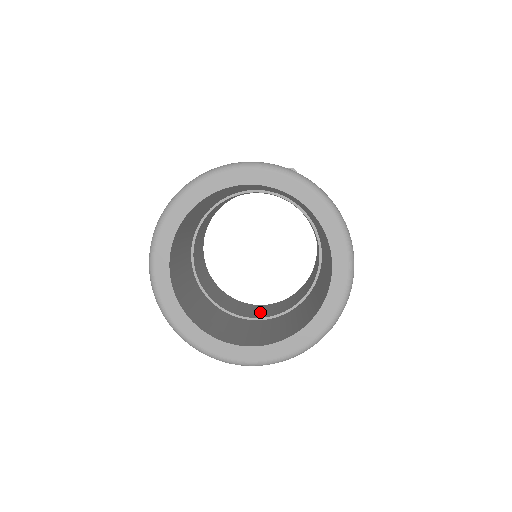
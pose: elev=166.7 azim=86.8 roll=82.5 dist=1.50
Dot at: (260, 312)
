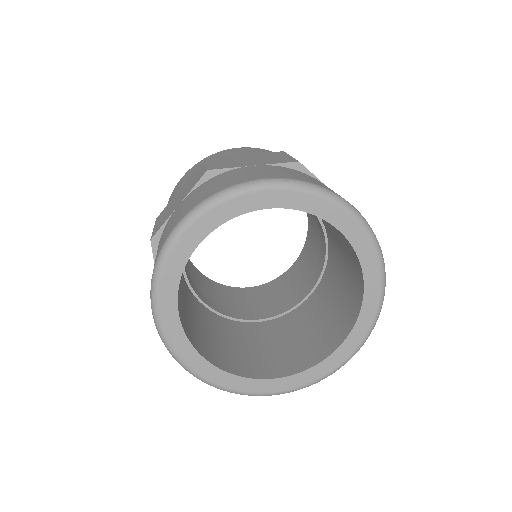
Dot at: (258, 302)
